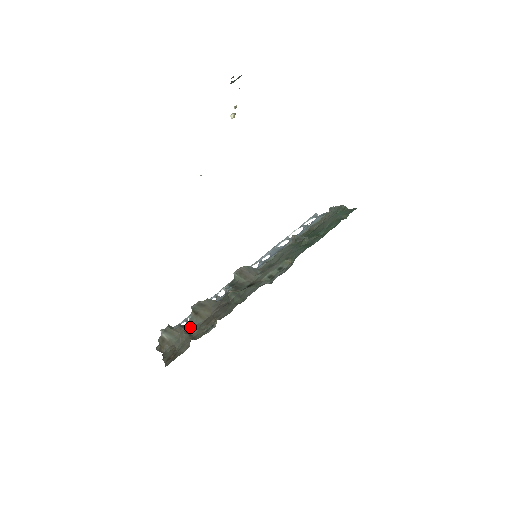
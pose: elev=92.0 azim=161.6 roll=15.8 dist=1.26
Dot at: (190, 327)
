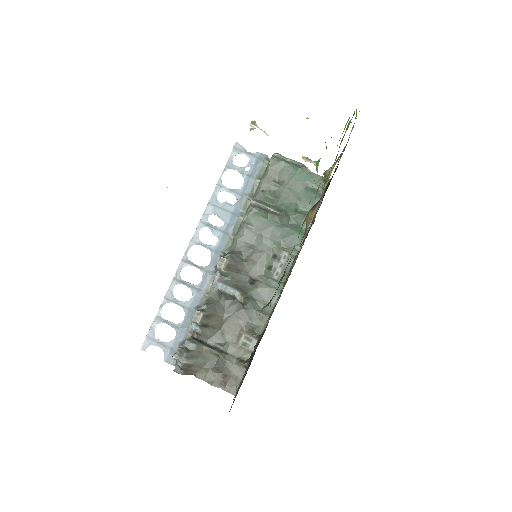
Dot at: (206, 340)
